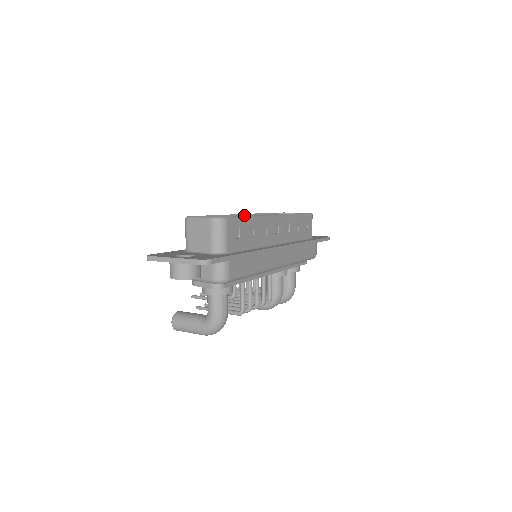
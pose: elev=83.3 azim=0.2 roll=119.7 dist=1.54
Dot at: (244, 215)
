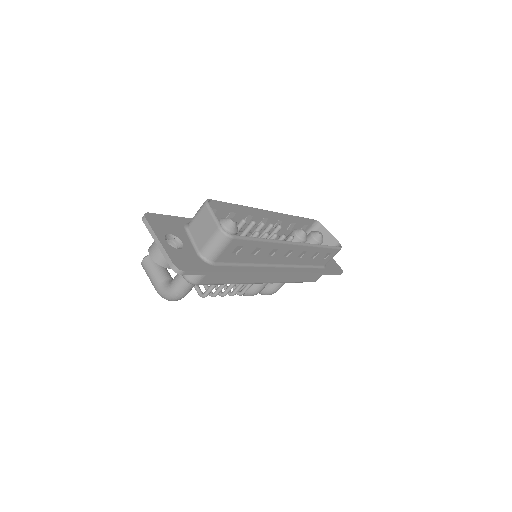
Dot at: (276, 213)
